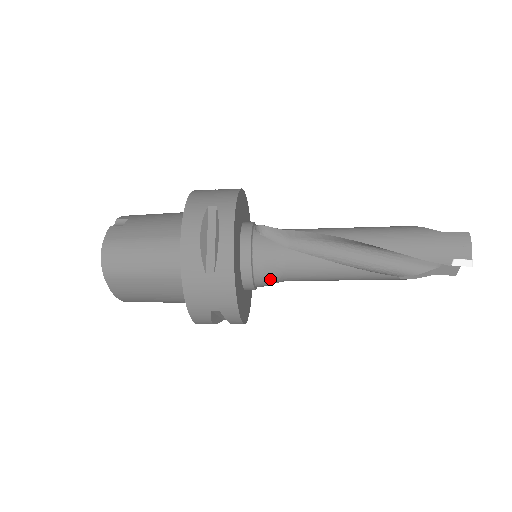
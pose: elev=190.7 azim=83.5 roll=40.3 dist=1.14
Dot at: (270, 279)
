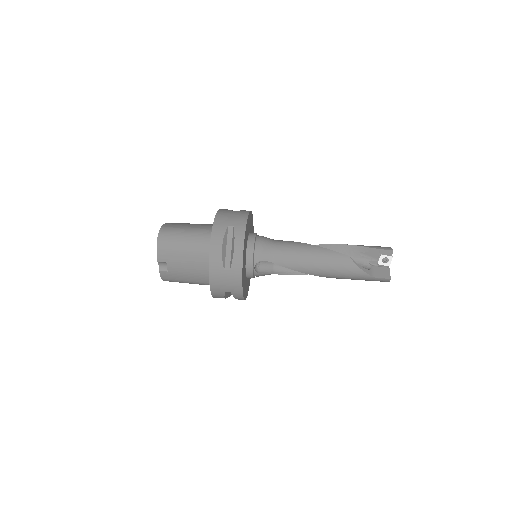
Dot at: occluded
